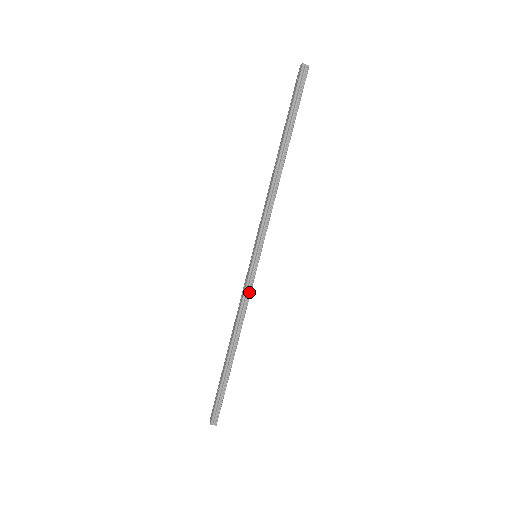
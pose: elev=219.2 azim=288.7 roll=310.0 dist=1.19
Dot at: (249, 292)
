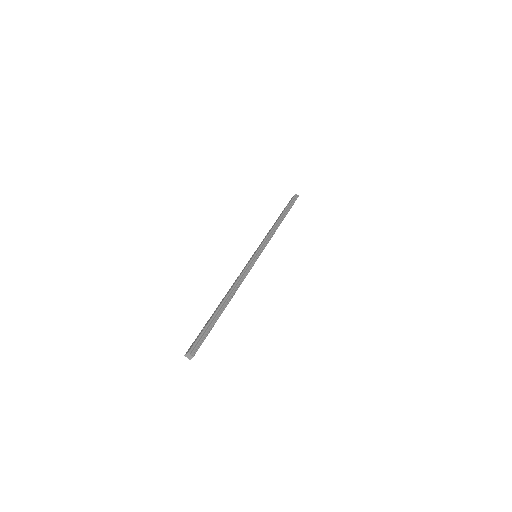
Dot at: (248, 270)
